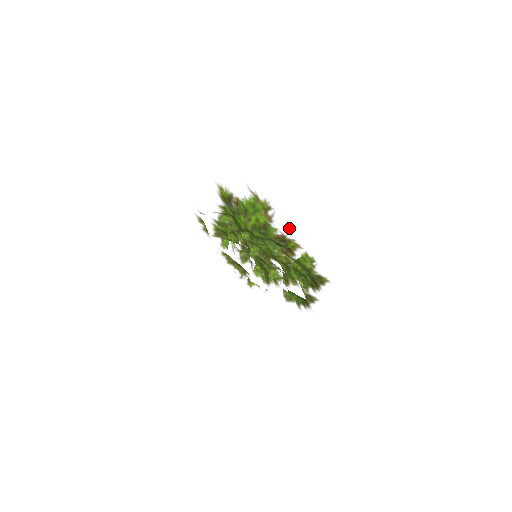
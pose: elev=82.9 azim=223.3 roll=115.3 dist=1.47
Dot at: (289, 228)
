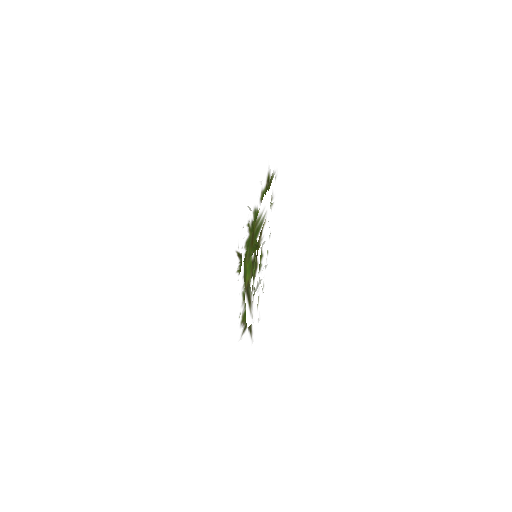
Dot at: occluded
